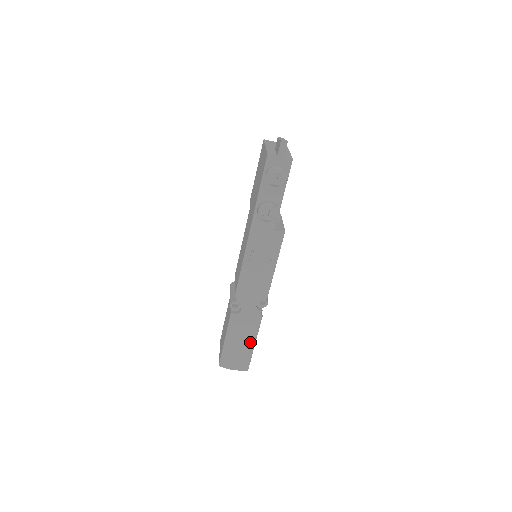
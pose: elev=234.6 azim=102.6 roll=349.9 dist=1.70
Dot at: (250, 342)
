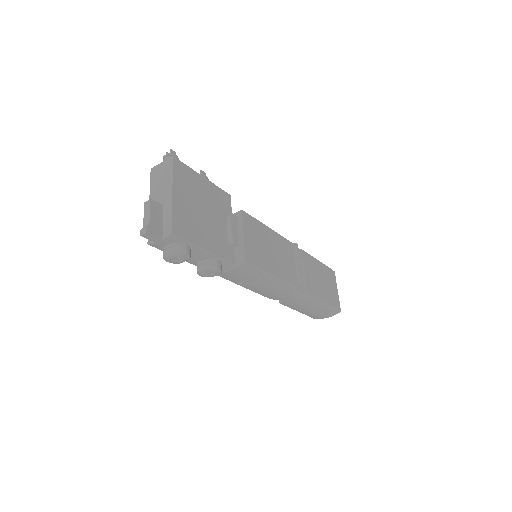
Dot at: (319, 305)
